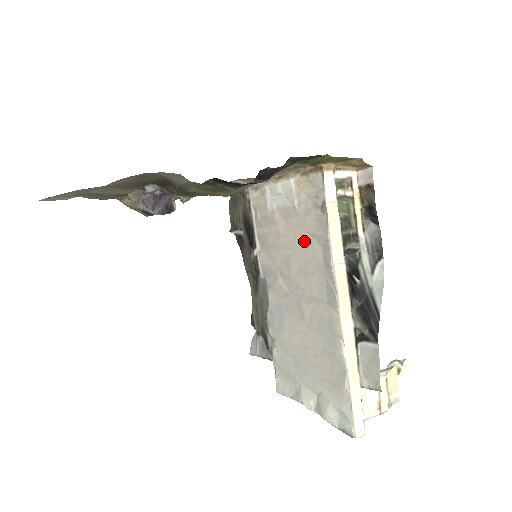
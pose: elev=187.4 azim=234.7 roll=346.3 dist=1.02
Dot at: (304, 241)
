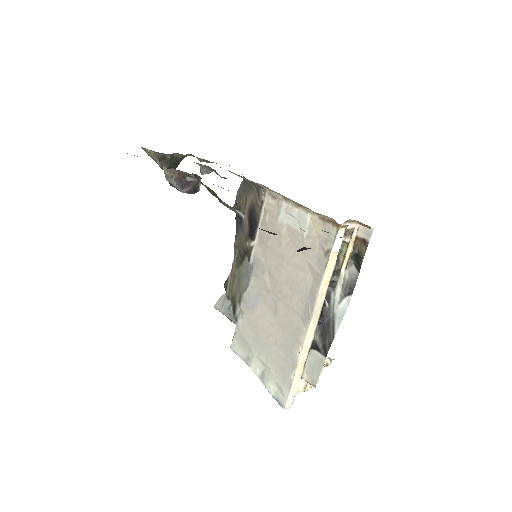
Dot at: (300, 264)
